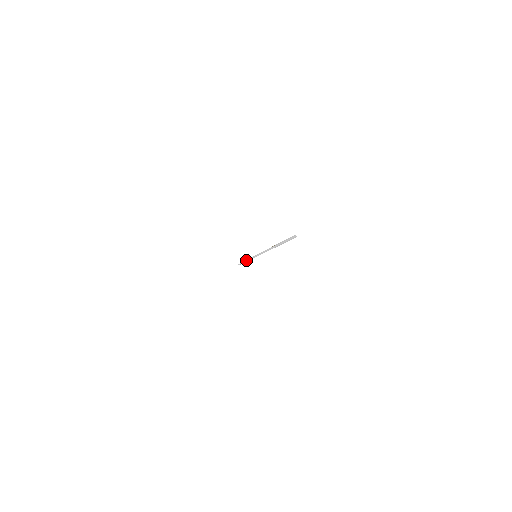
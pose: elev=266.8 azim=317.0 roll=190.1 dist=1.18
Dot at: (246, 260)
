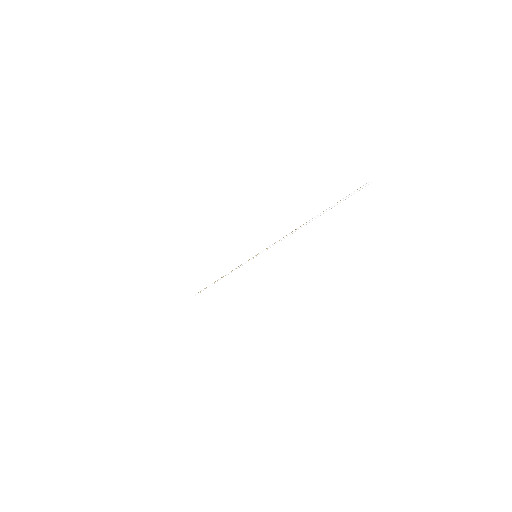
Dot at: (224, 276)
